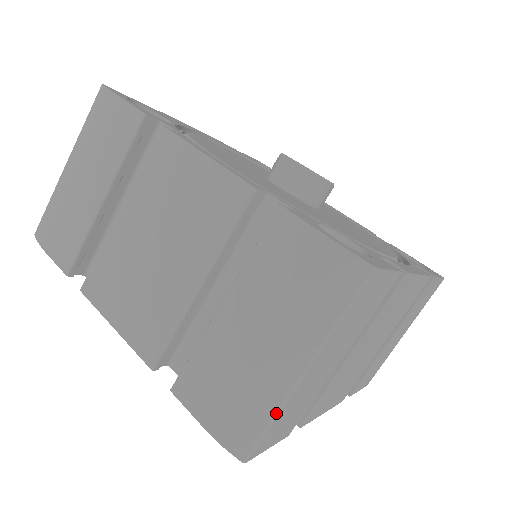
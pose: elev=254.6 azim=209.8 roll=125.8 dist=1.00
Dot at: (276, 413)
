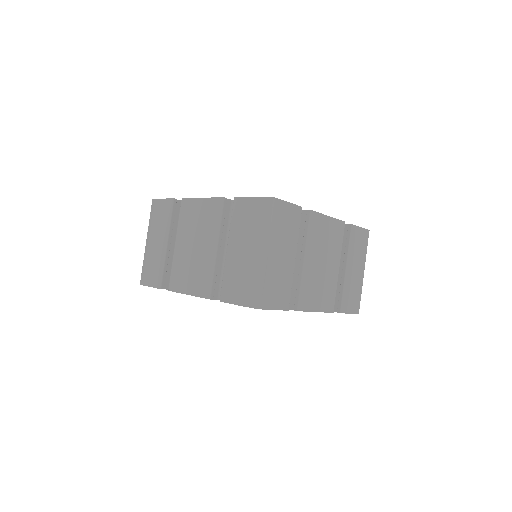
Dot at: (263, 278)
